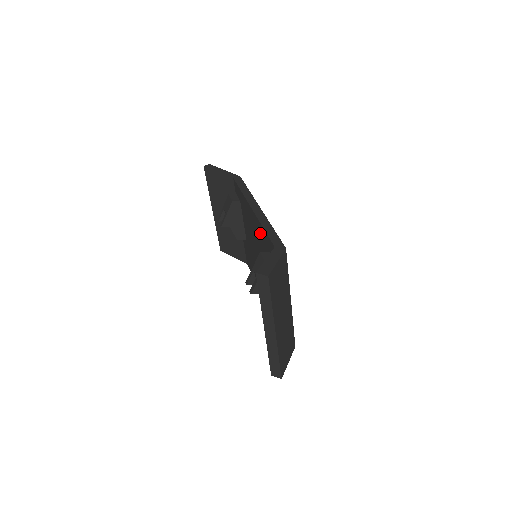
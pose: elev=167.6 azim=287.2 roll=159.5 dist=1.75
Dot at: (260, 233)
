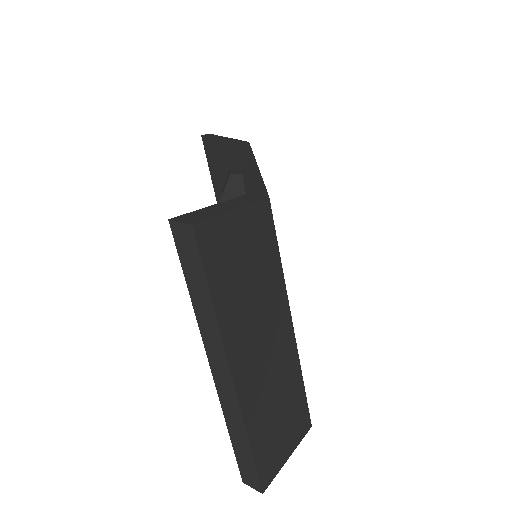
Dot at: occluded
